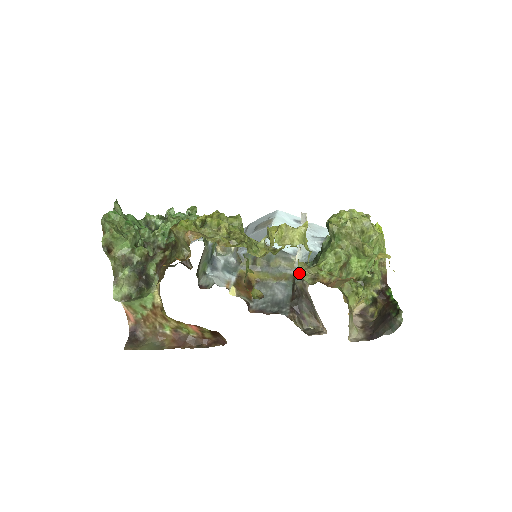
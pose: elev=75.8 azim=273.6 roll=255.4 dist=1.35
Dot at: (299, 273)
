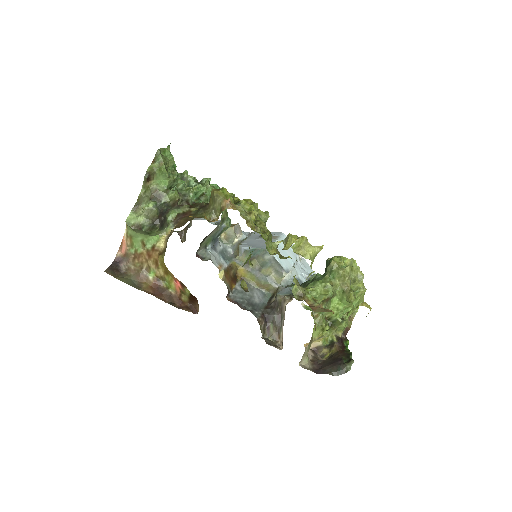
Dot at: (283, 289)
